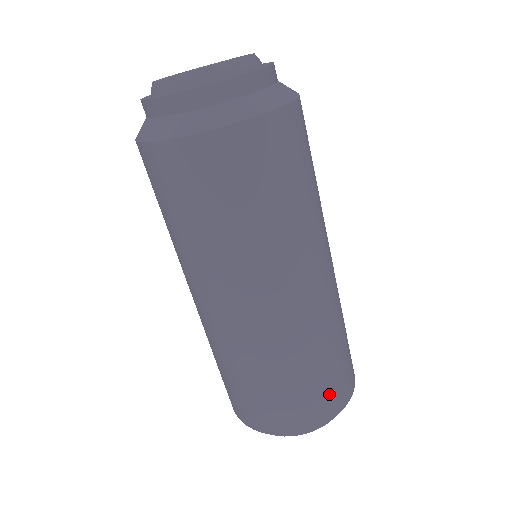
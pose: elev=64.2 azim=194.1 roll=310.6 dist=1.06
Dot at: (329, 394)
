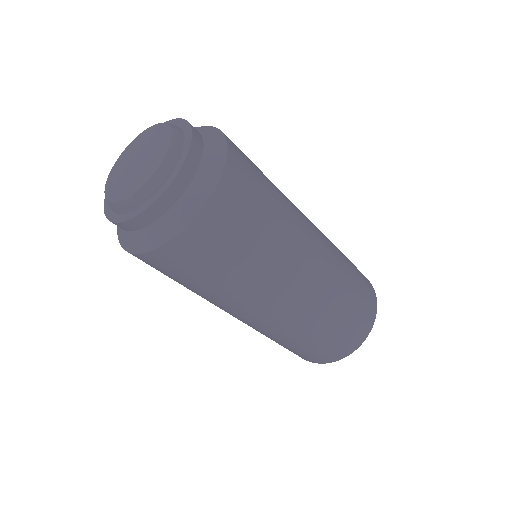
Dot at: (366, 298)
